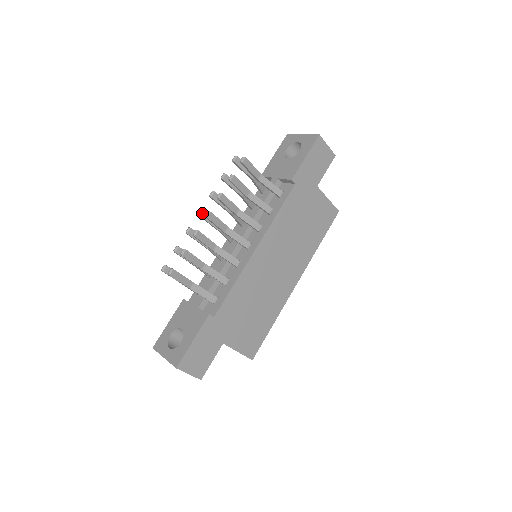
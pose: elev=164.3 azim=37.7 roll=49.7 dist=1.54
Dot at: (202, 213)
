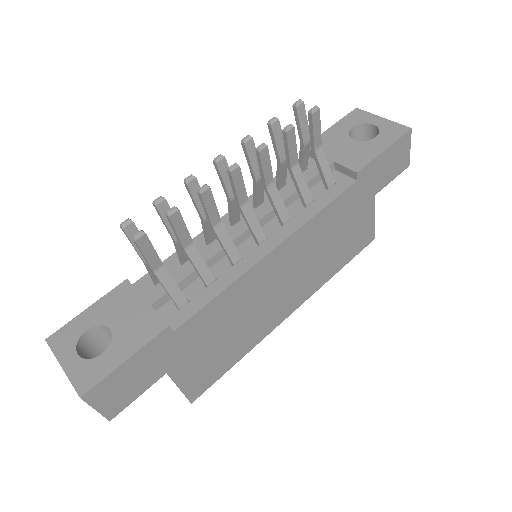
Dot at: (221, 162)
